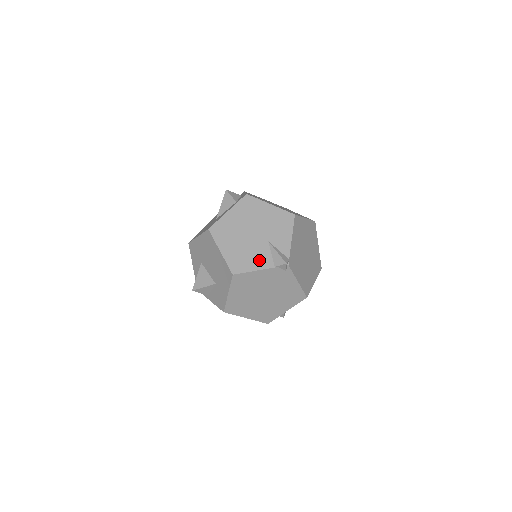
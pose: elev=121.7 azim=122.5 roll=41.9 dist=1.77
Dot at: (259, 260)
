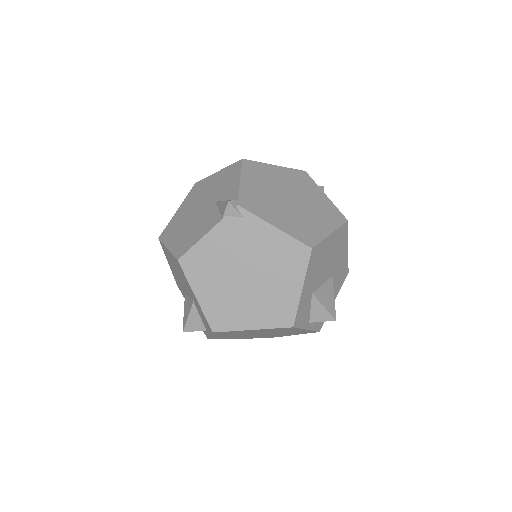
Dot at: (205, 225)
